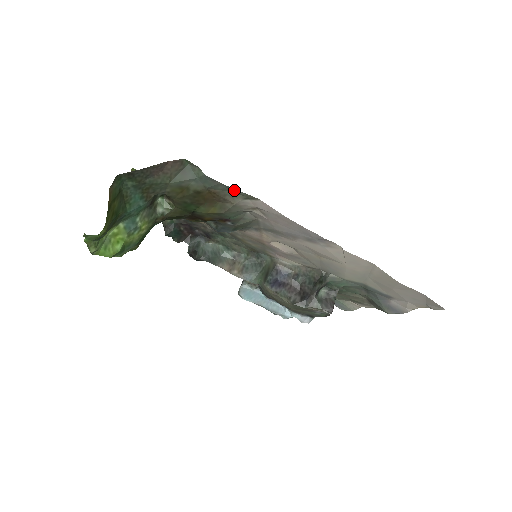
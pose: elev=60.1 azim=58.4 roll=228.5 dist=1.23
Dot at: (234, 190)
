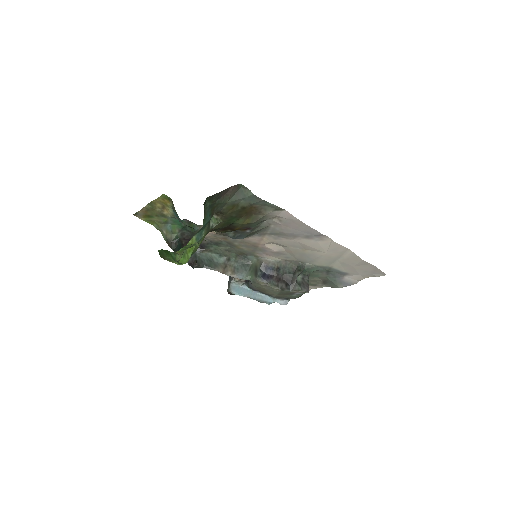
Dot at: (270, 204)
